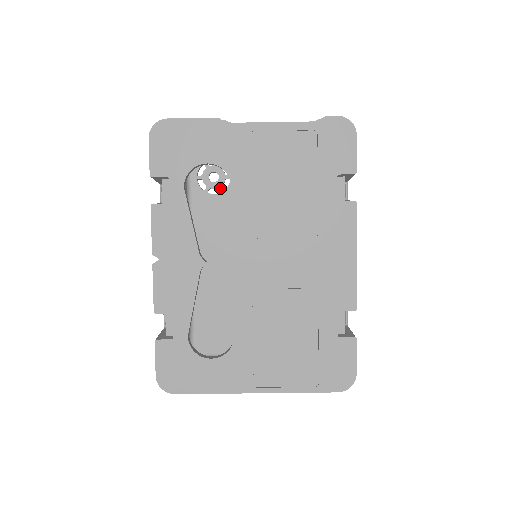
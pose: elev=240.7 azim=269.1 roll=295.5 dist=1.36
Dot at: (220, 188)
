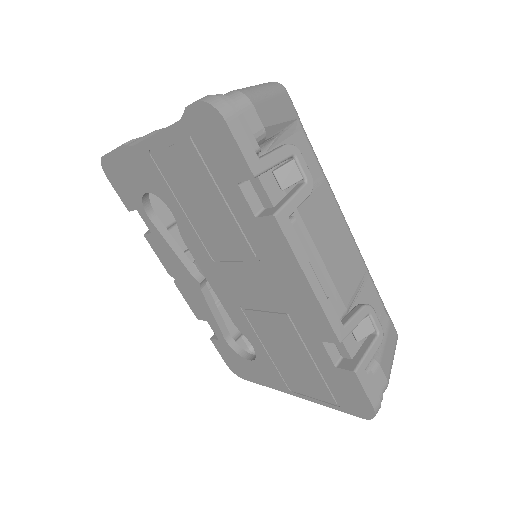
Dot at: occluded
